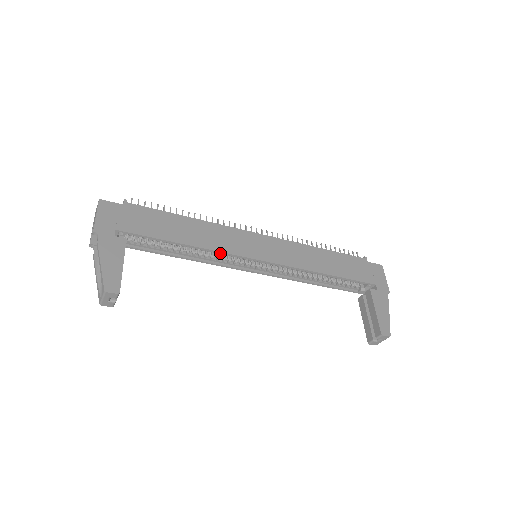
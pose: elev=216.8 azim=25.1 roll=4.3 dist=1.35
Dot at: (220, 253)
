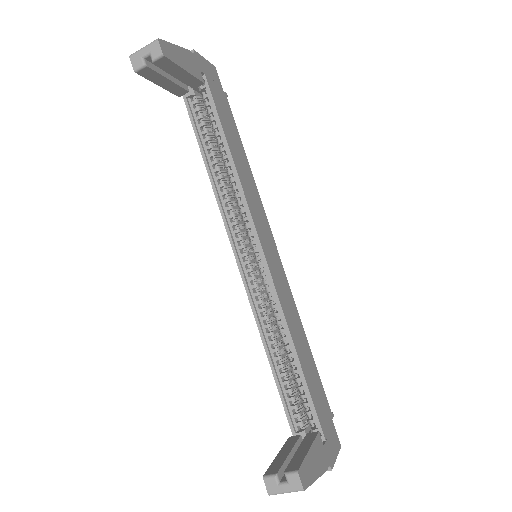
Dot at: (243, 197)
